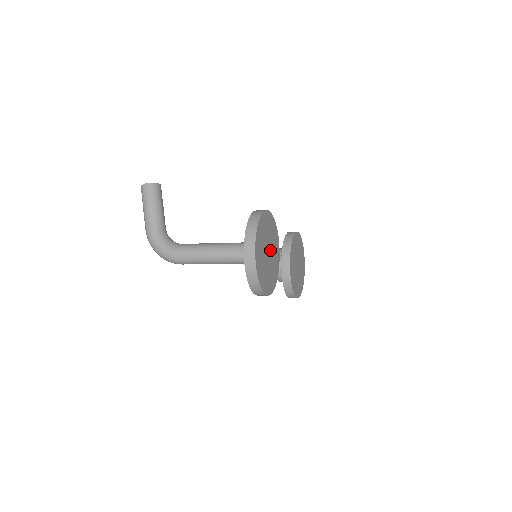
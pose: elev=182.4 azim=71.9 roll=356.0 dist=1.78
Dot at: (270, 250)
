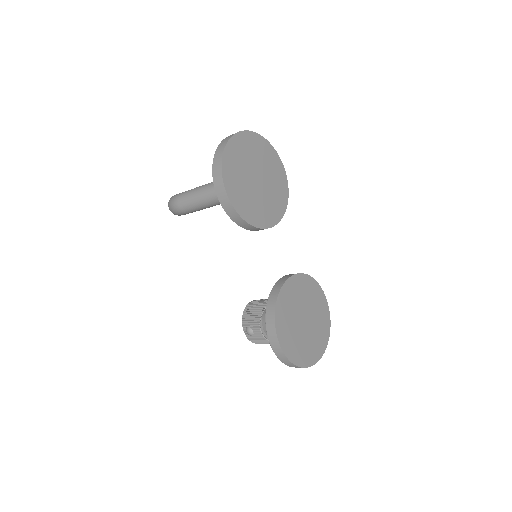
Dot at: (262, 186)
